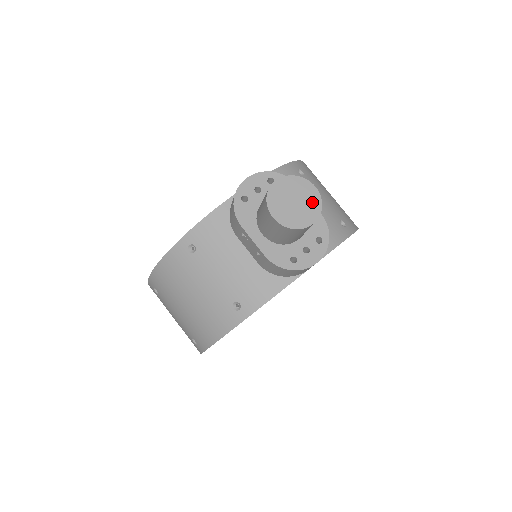
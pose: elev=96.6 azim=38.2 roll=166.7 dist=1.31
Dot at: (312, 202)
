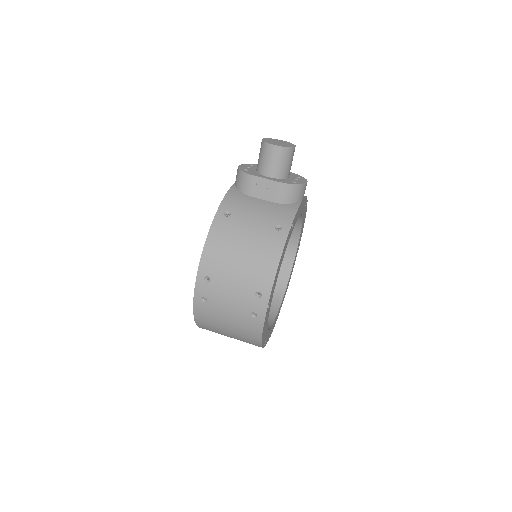
Dot at: (287, 143)
